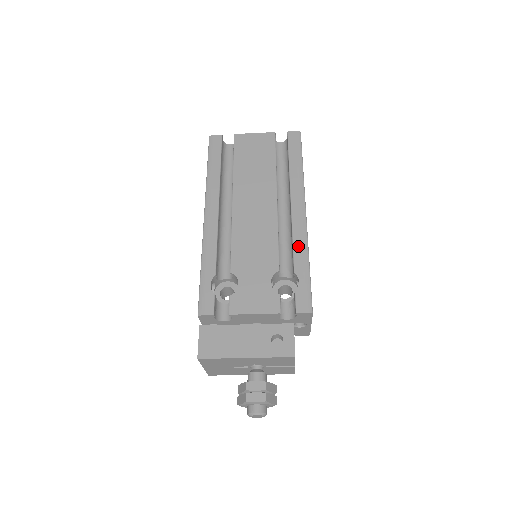
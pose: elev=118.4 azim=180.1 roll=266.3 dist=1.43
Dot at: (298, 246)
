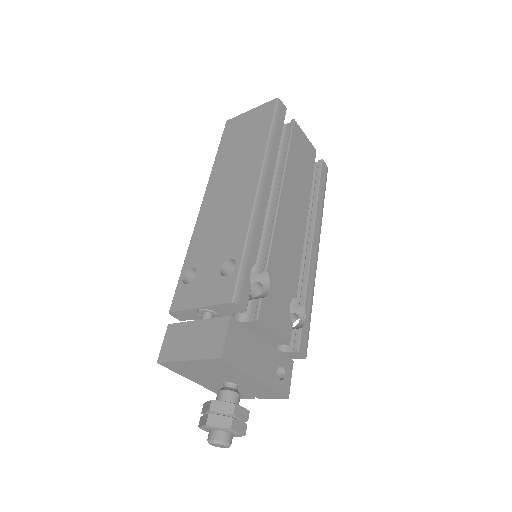
Dot at: (311, 282)
